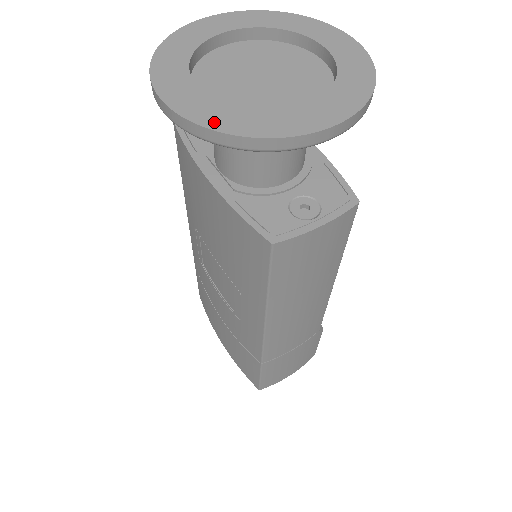
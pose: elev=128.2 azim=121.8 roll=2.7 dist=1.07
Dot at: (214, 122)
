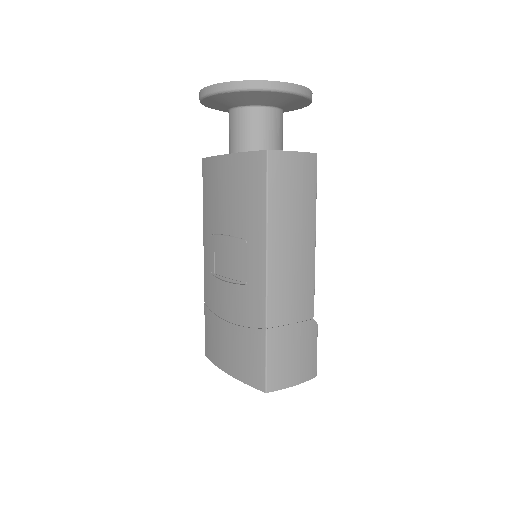
Dot at: (234, 83)
